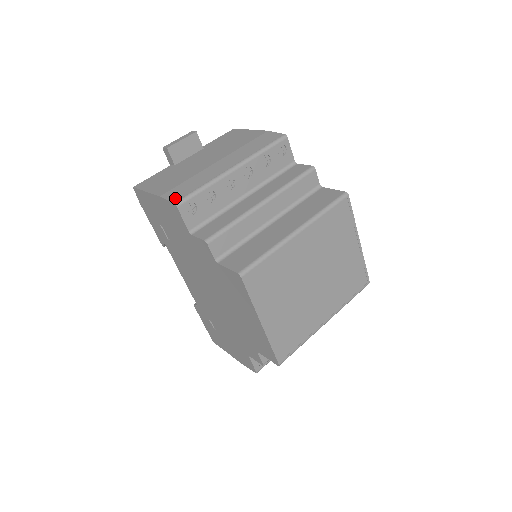
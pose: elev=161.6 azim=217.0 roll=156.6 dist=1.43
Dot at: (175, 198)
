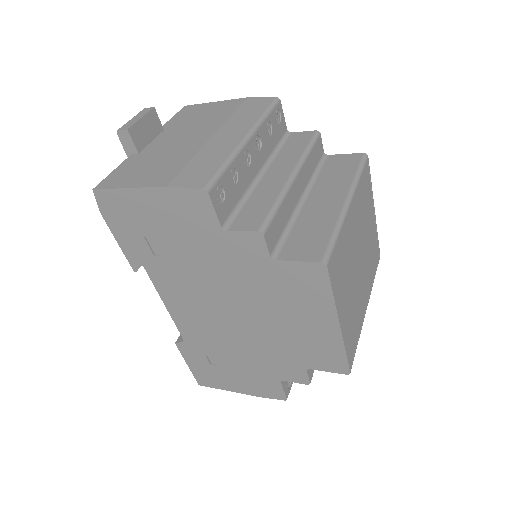
Dot at: (197, 183)
